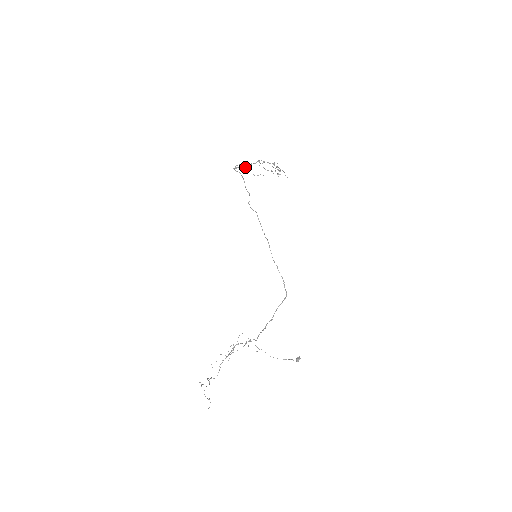
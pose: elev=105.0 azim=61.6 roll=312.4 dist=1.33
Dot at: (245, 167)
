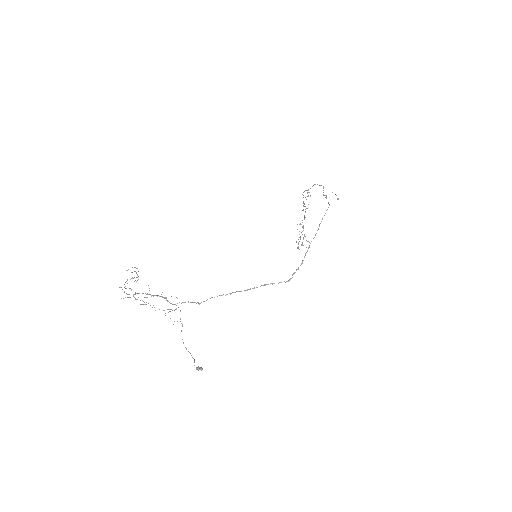
Dot at: (304, 203)
